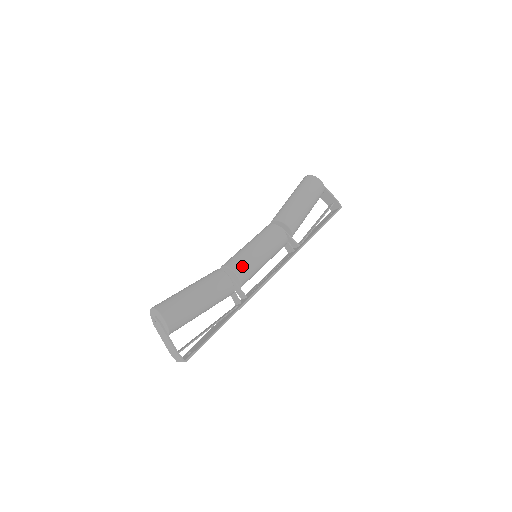
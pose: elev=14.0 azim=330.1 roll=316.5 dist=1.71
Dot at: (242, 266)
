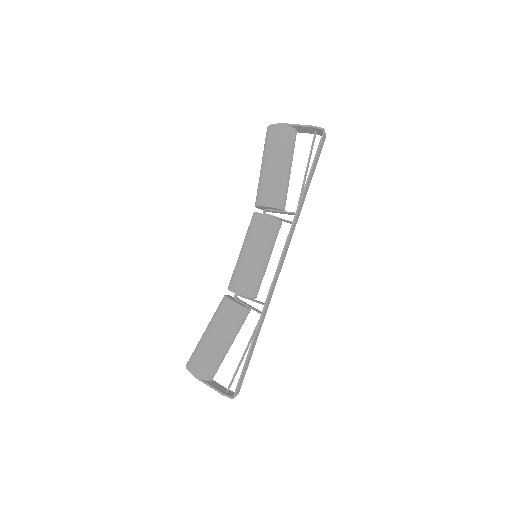
Dot at: (239, 282)
